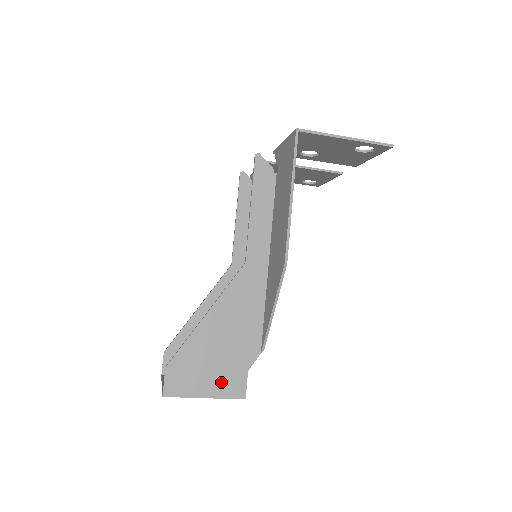
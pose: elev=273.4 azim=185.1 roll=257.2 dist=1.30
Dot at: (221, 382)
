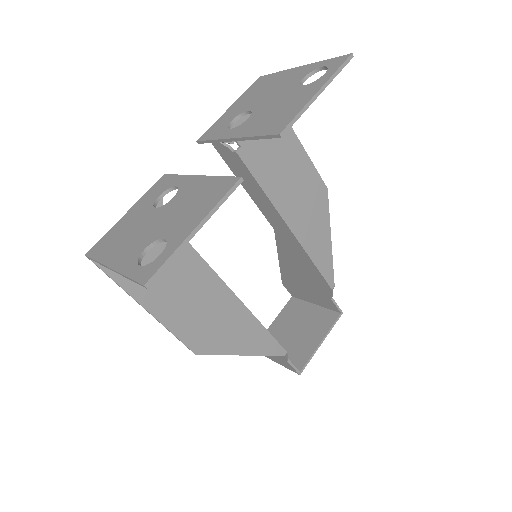
Dot at: (276, 359)
